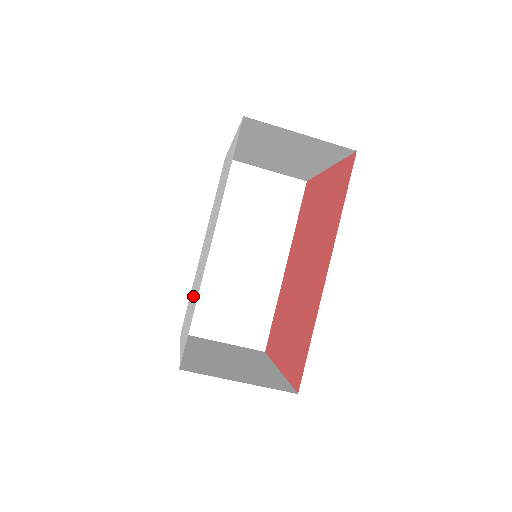
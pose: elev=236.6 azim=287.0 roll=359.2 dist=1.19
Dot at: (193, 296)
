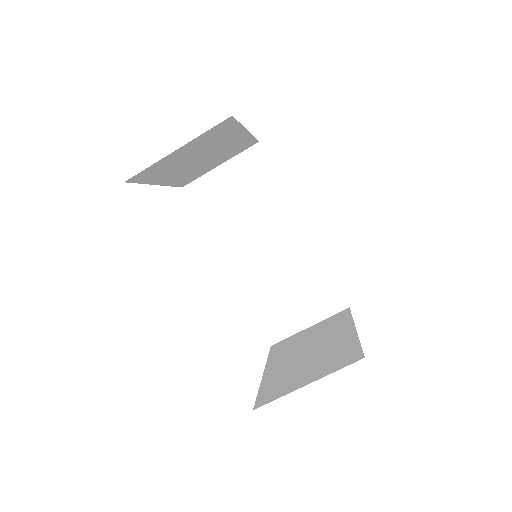
Dot at: occluded
